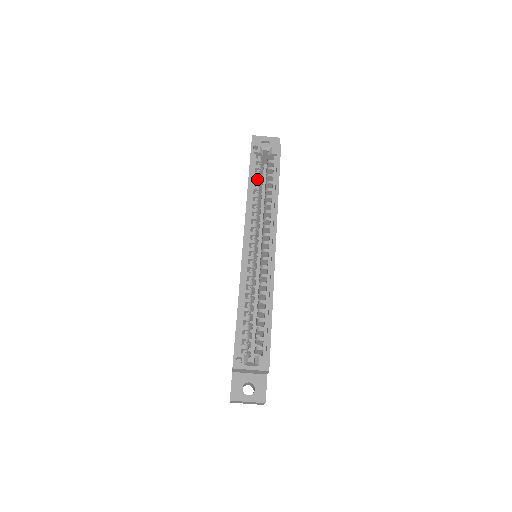
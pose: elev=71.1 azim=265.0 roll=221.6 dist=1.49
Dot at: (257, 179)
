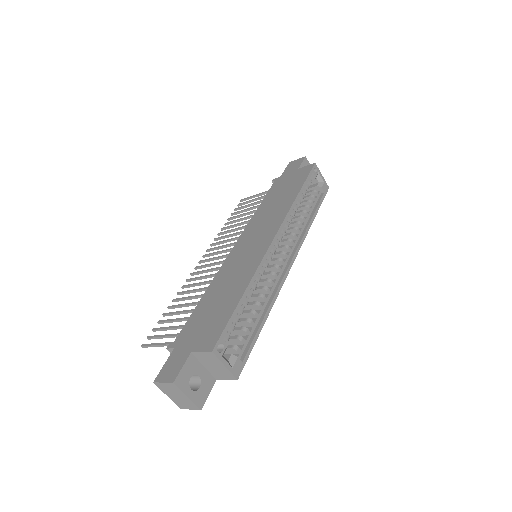
Dot at: (302, 195)
